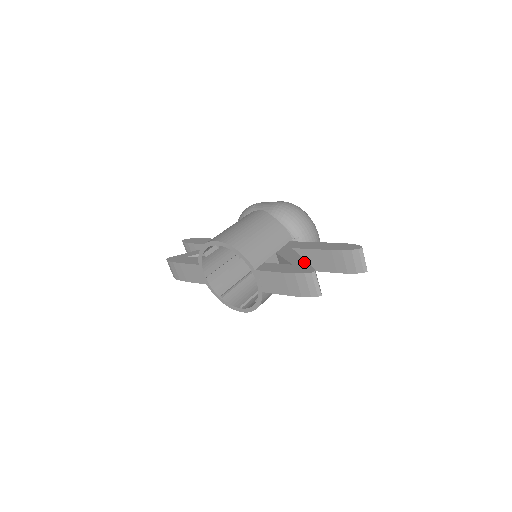
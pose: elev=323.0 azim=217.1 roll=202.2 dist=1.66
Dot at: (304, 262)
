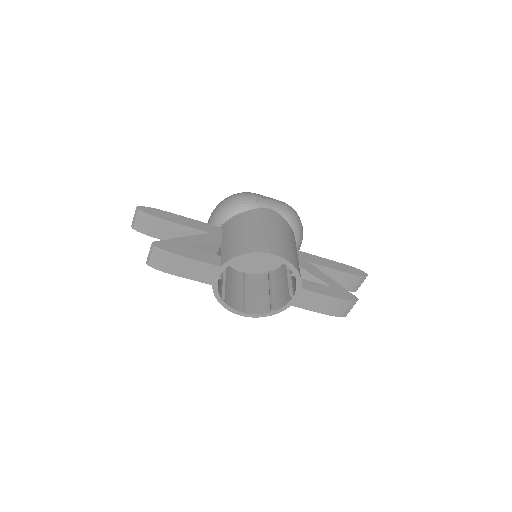
Dot at: (339, 285)
